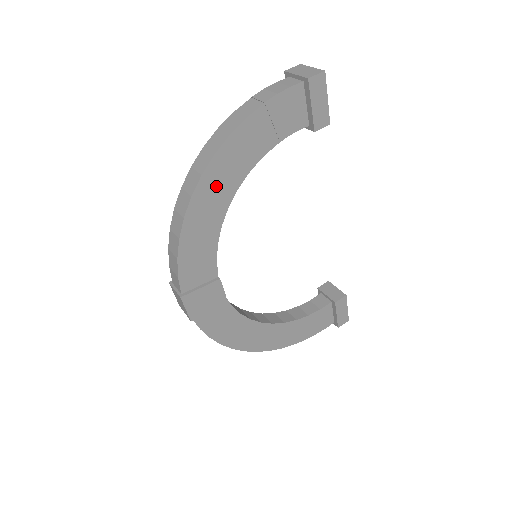
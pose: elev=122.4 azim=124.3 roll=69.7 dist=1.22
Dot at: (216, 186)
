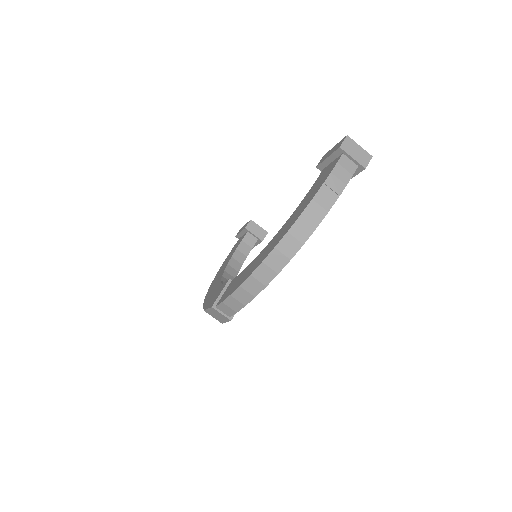
Dot at: occluded
